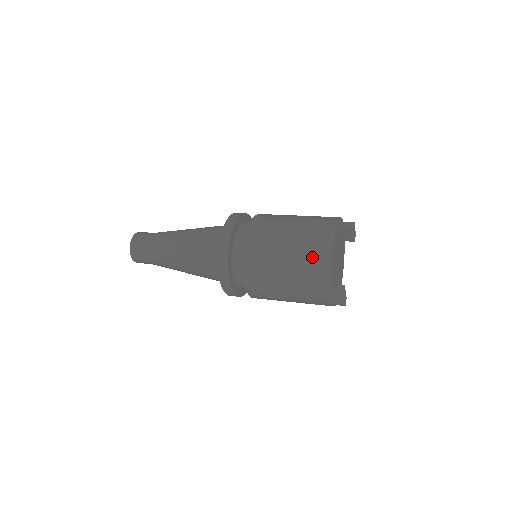
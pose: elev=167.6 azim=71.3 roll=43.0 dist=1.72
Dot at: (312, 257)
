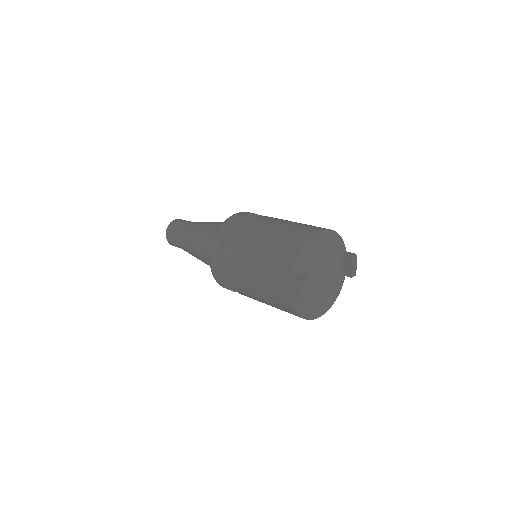
Dot at: (290, 240)
